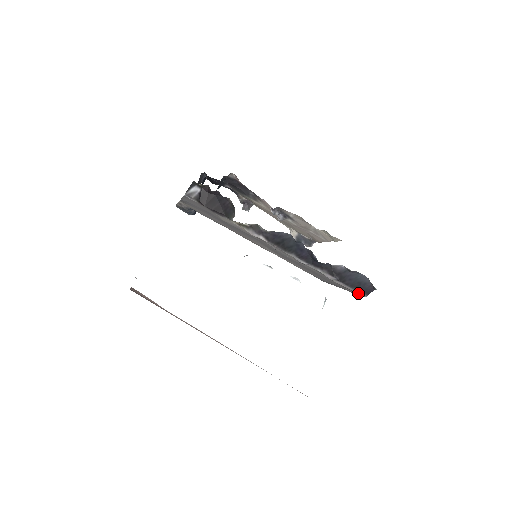
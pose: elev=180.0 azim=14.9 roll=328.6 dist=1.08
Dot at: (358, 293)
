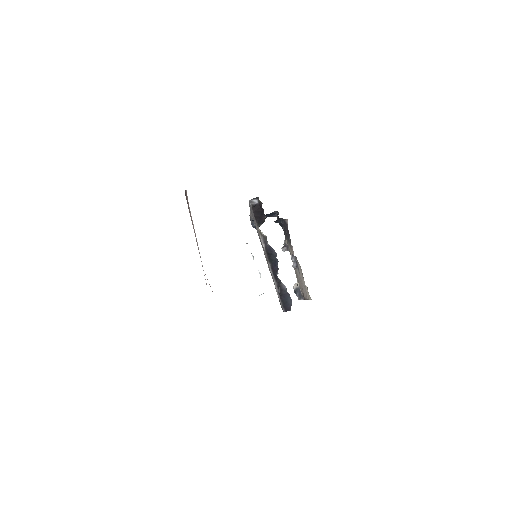
Dot at: (282, 307)
